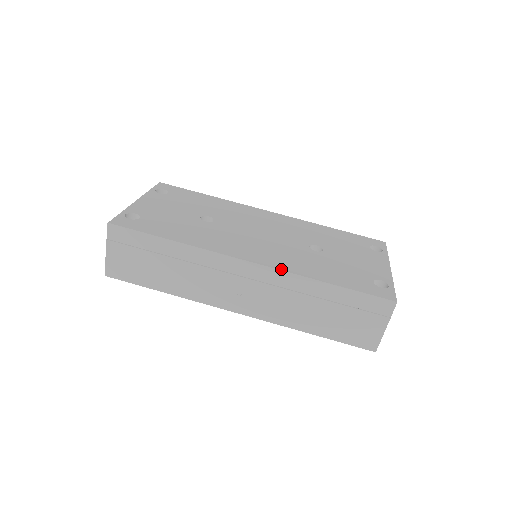
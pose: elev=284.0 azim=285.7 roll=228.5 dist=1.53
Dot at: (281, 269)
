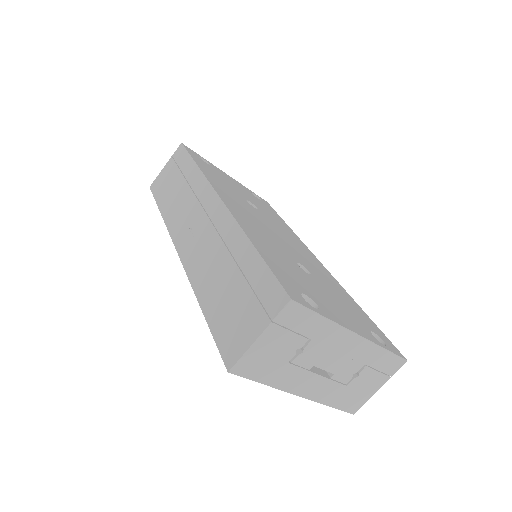
Dot at: (233, 215)
